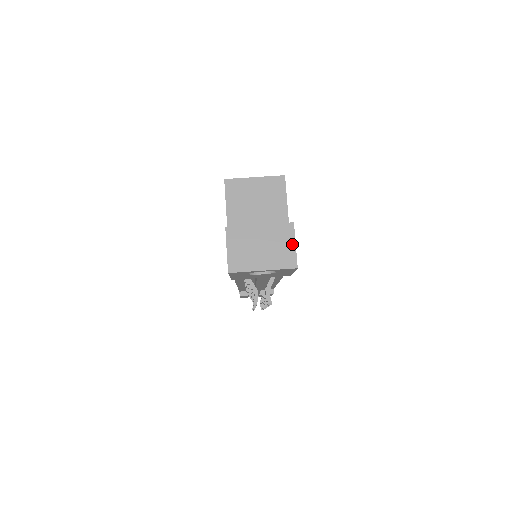
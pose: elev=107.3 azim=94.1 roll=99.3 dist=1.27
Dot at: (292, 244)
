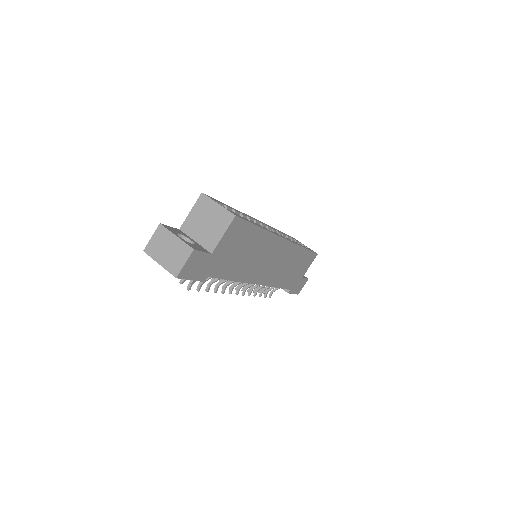
Dot at: (184, 262)
